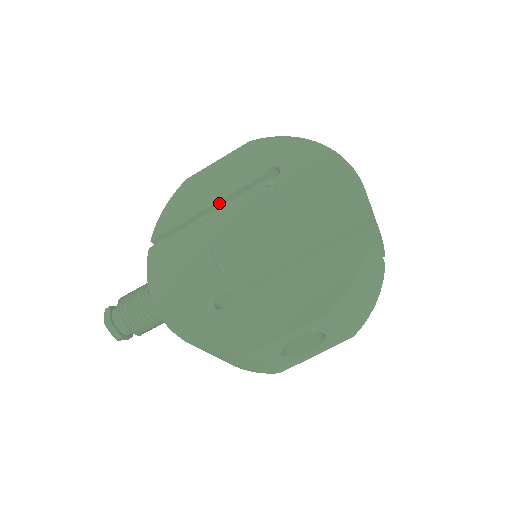
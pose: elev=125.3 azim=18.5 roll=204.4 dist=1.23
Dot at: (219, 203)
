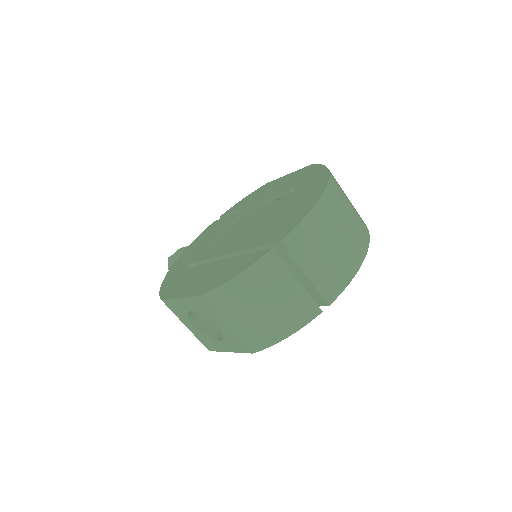
Dot at: occluded
